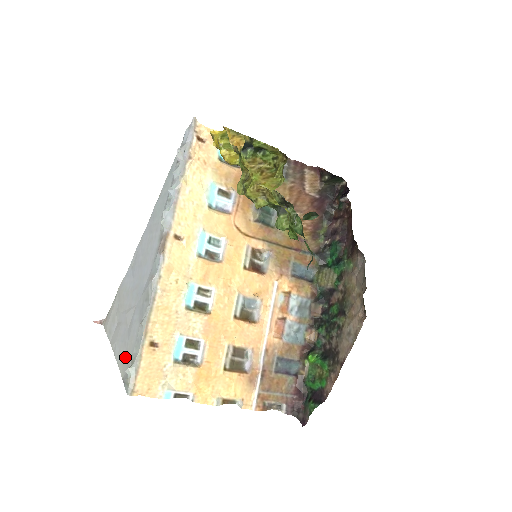
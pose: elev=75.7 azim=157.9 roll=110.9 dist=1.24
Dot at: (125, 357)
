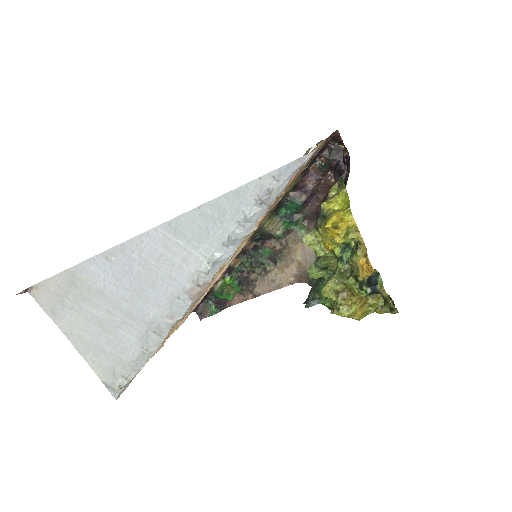
Dot at: (105, 364)
